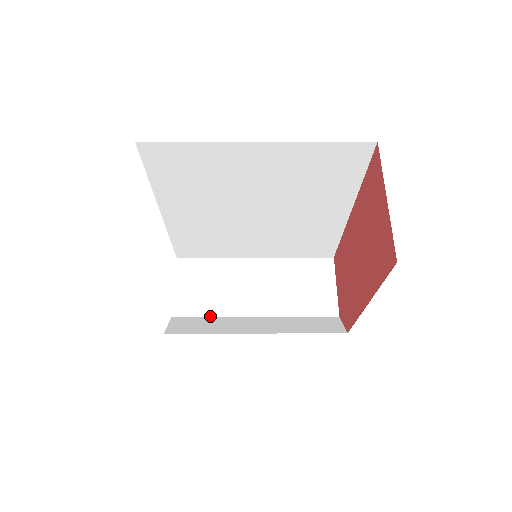
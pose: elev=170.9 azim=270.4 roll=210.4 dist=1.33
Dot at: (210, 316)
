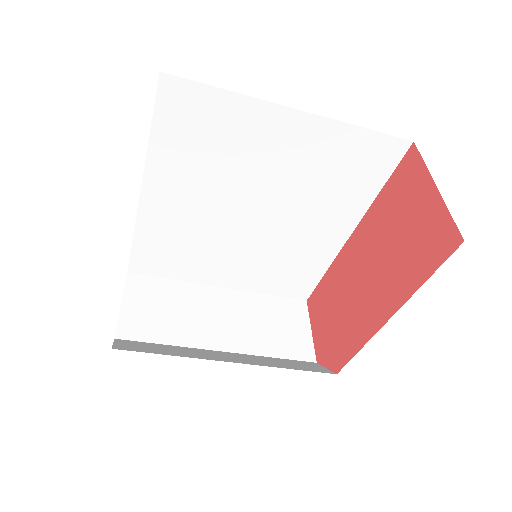
Dot at: (165, 343)
